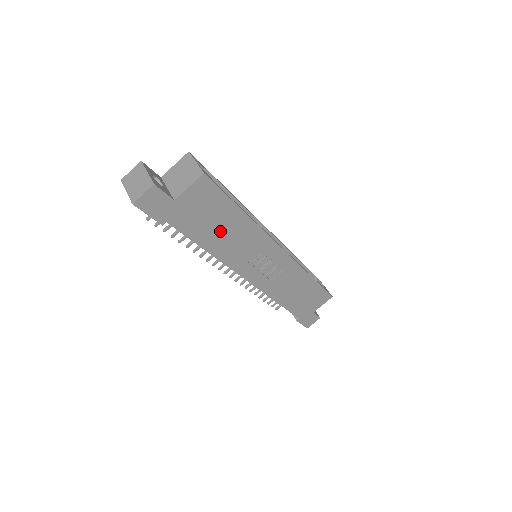
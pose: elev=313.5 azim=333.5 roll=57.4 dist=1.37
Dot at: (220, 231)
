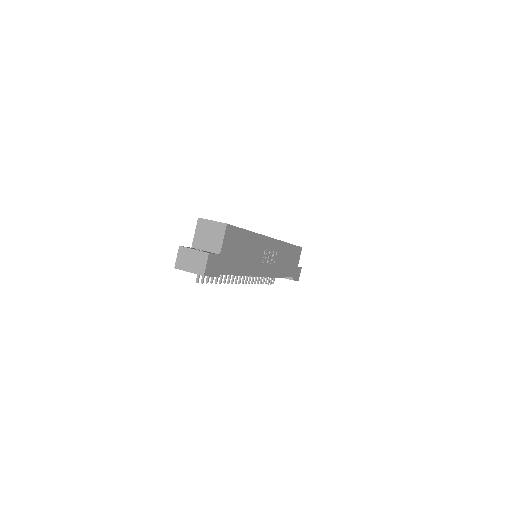
Dot at: (244, 254)
